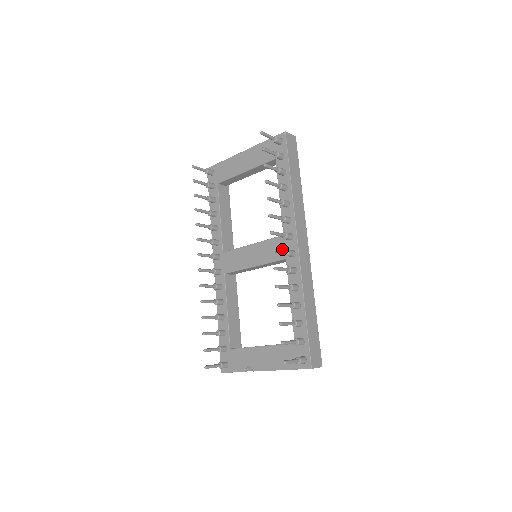
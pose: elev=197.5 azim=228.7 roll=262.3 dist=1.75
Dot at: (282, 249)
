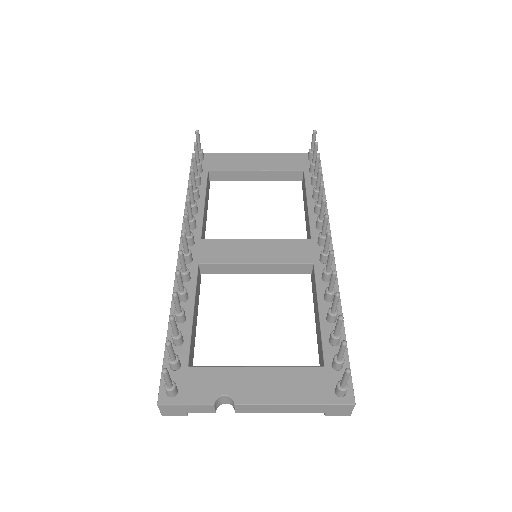
Dot at: (309, 252)
